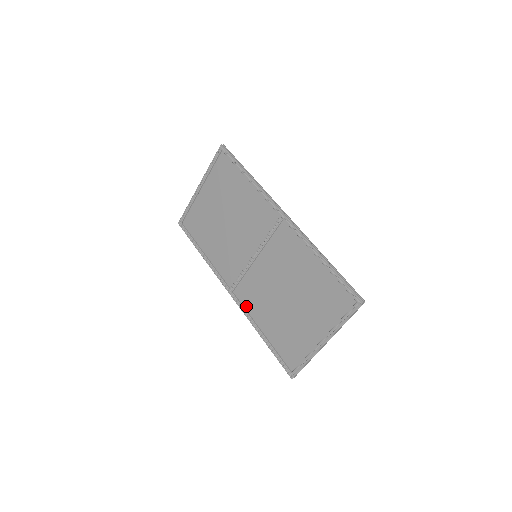
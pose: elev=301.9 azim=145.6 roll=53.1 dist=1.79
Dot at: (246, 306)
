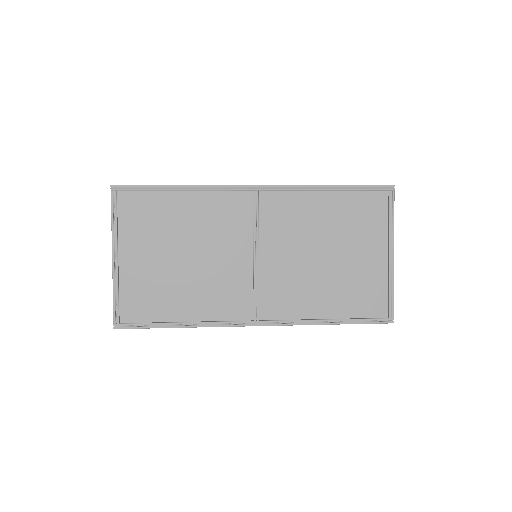
Dot at: (287, 316)
